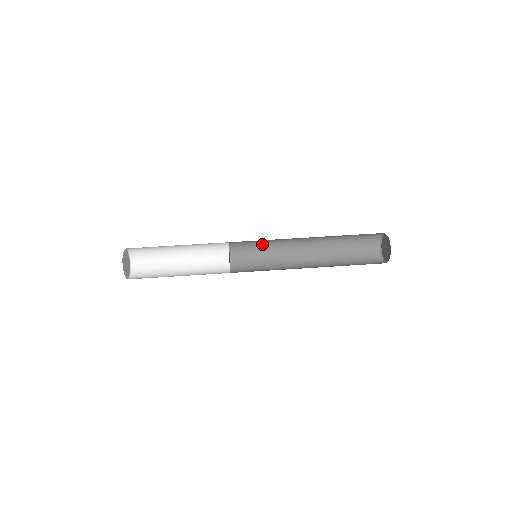
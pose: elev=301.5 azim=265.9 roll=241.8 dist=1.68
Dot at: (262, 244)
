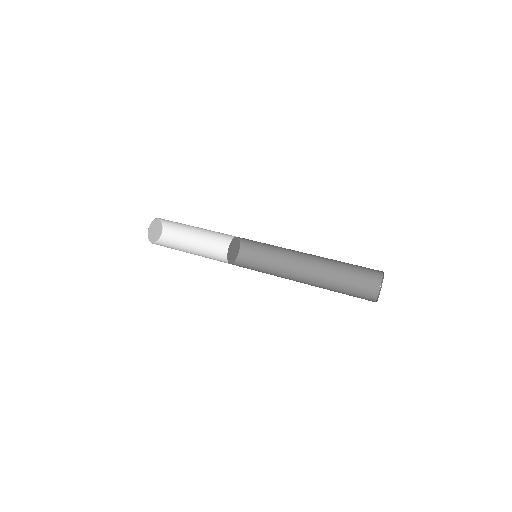
Dot at: (268, 255)
